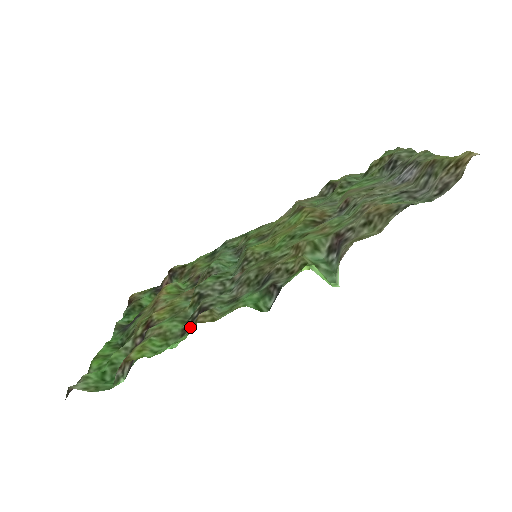
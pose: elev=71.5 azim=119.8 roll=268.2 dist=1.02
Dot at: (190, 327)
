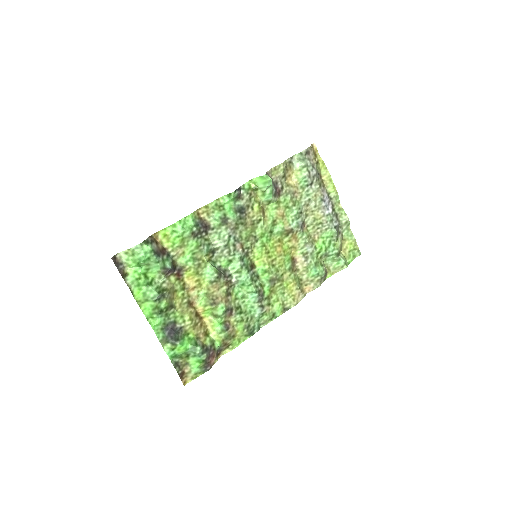
Dot at: (198, 231)
